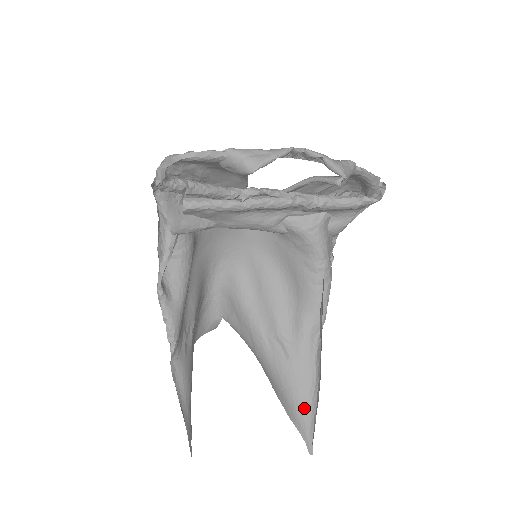
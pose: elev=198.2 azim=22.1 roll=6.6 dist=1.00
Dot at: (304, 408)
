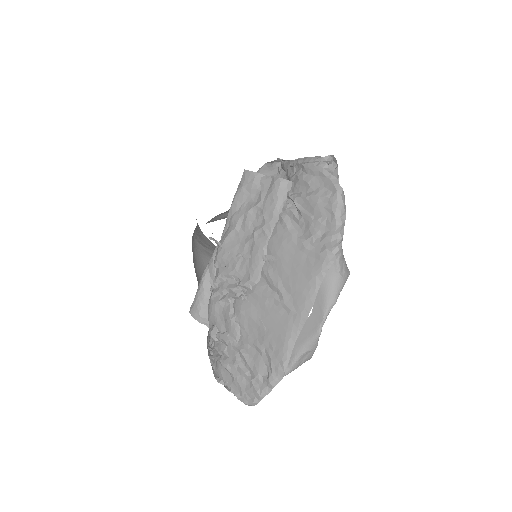
Dot at: occluded
